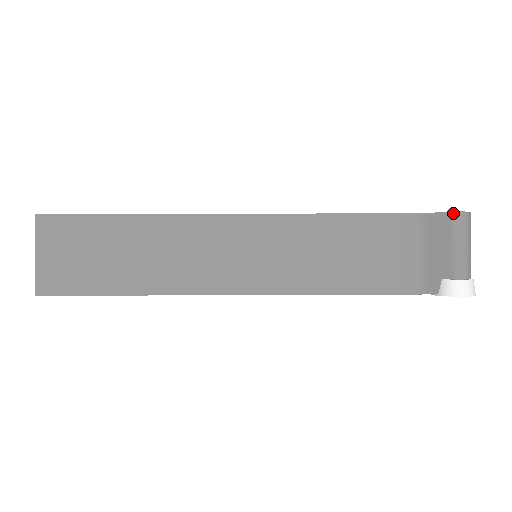
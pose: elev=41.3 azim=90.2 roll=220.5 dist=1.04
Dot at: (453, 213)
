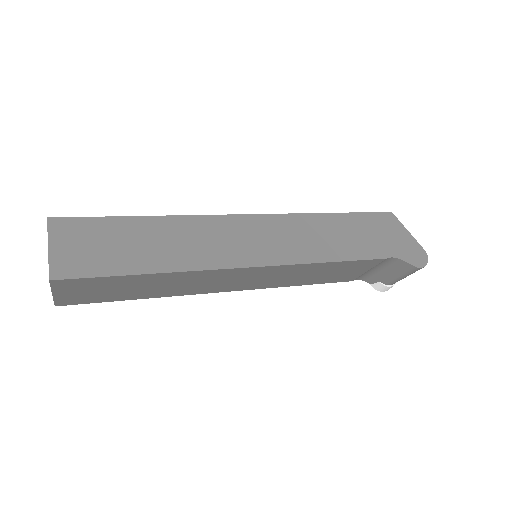
Dot at: (416, 268)
